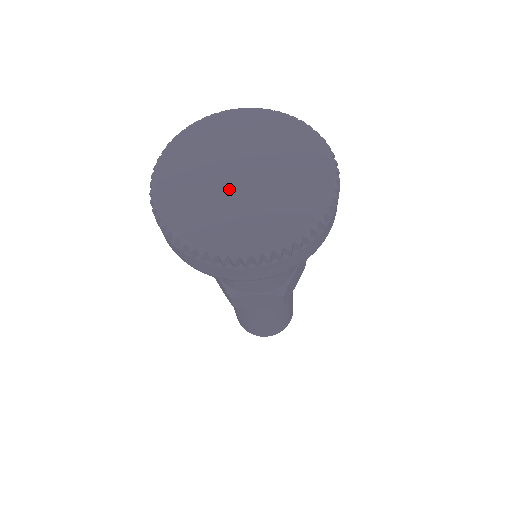
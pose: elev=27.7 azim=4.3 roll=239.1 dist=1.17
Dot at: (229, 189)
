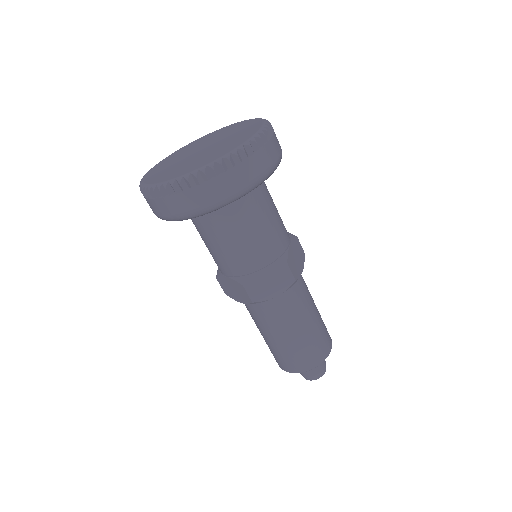
Dot at: (194, 157)
